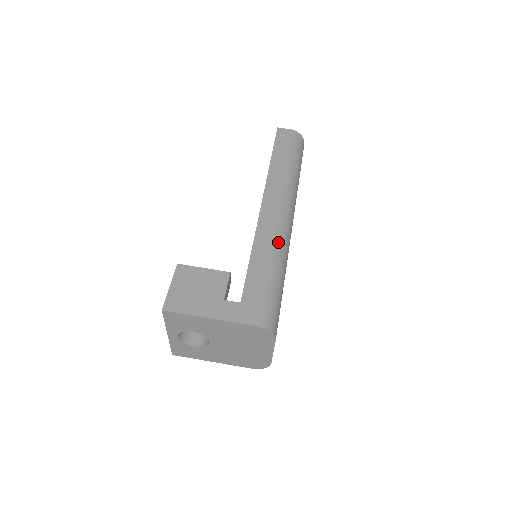
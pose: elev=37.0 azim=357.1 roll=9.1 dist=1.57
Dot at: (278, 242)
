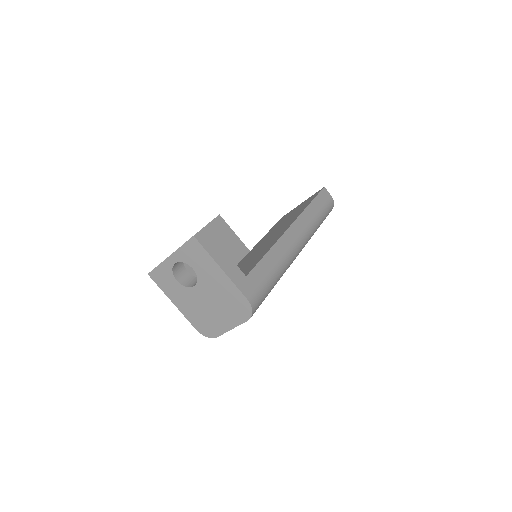
Dot at: (288, 259)
